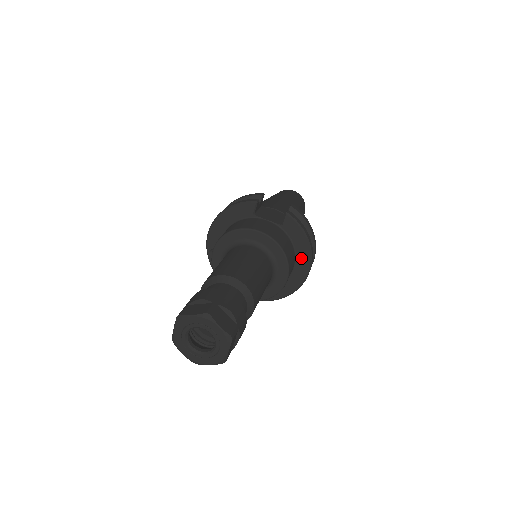
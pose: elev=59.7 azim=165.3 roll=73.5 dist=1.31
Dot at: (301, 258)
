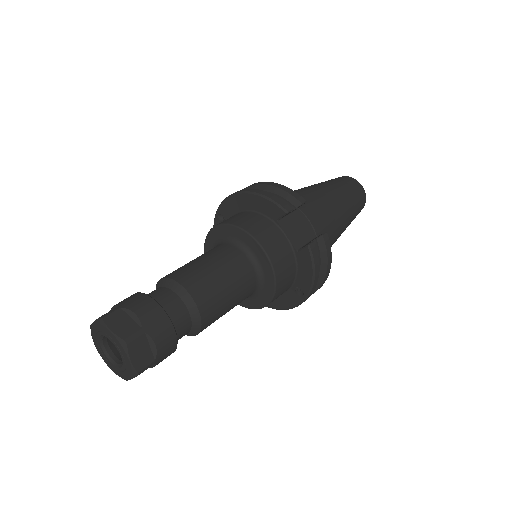
Dot at: (297, 291)
